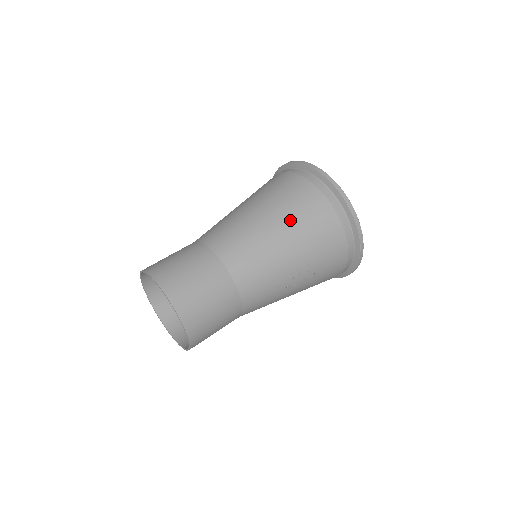
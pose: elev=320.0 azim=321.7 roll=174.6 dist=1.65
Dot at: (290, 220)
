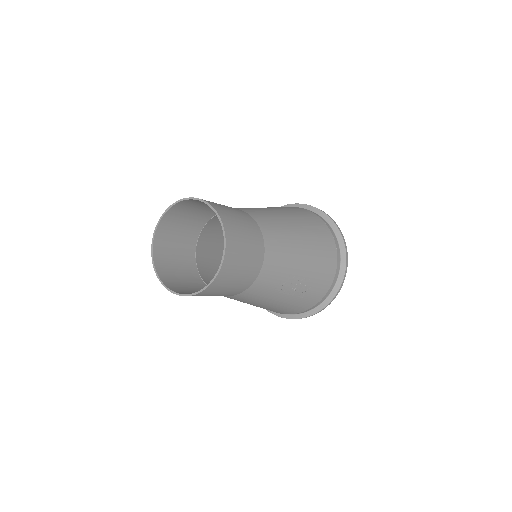
Dot at: (309, 233)
